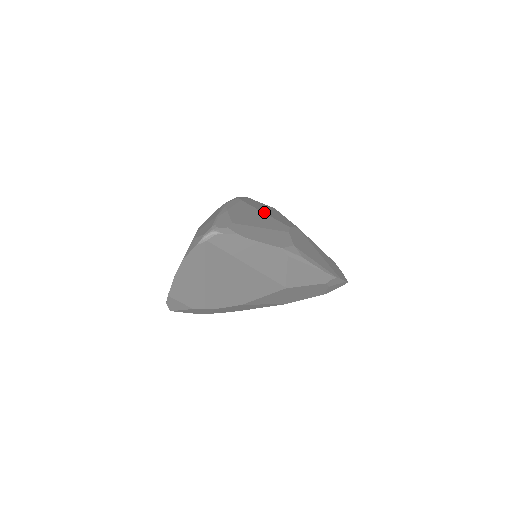
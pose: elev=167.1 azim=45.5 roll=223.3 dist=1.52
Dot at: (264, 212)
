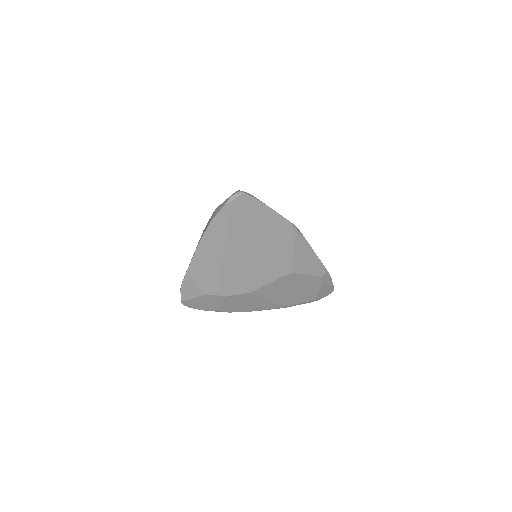
Dot at: occluded
